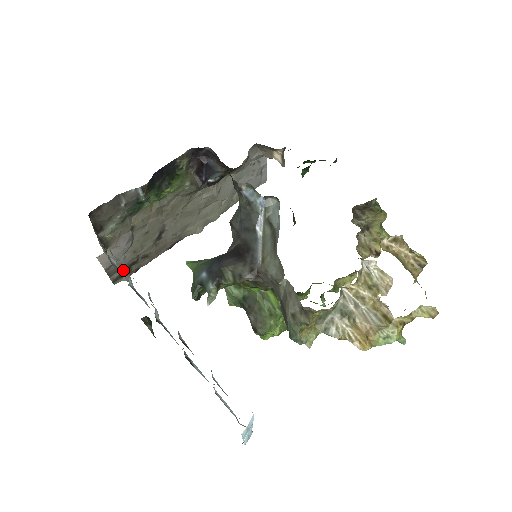
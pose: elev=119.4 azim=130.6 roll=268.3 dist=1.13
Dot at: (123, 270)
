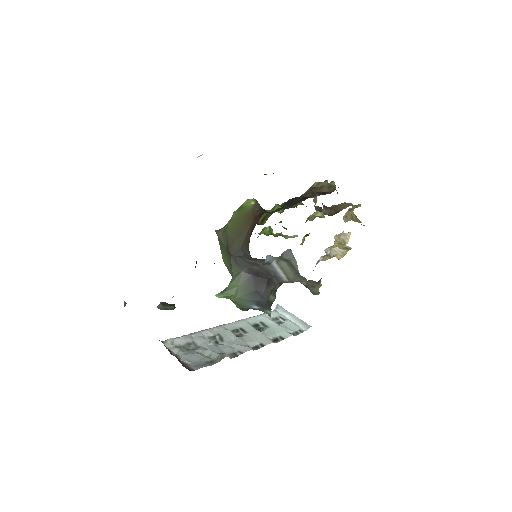
Dot at: occluded
